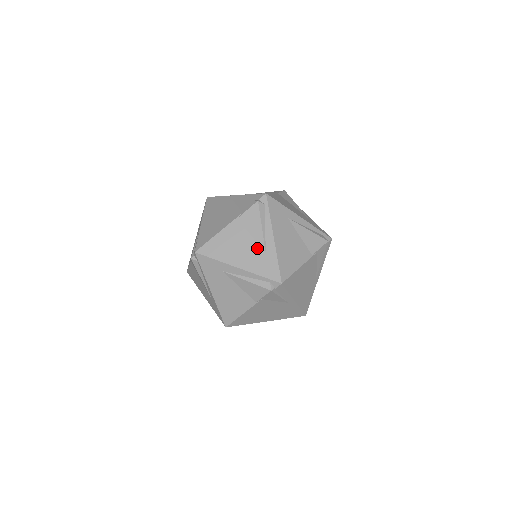
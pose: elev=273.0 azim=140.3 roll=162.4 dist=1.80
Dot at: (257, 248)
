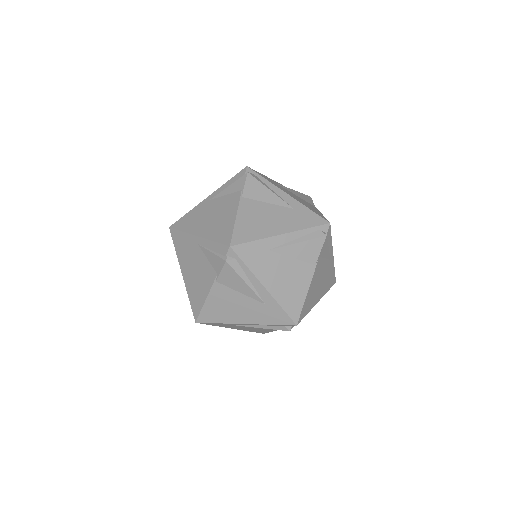
Dot at: (253, 302)
